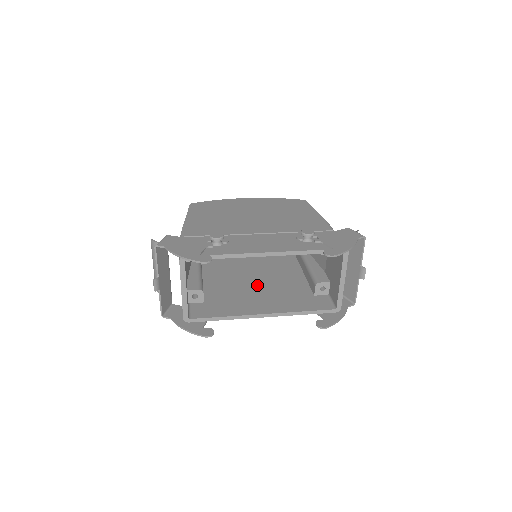
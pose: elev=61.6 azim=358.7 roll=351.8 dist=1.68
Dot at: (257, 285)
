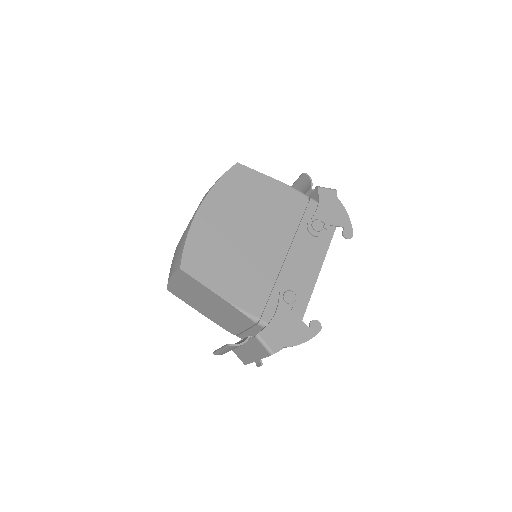
Dot at: occluded
